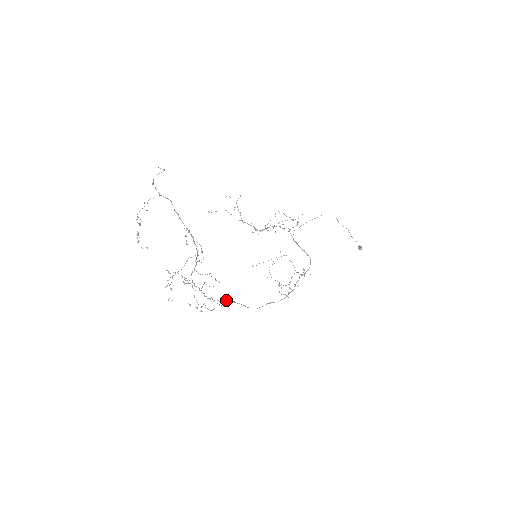
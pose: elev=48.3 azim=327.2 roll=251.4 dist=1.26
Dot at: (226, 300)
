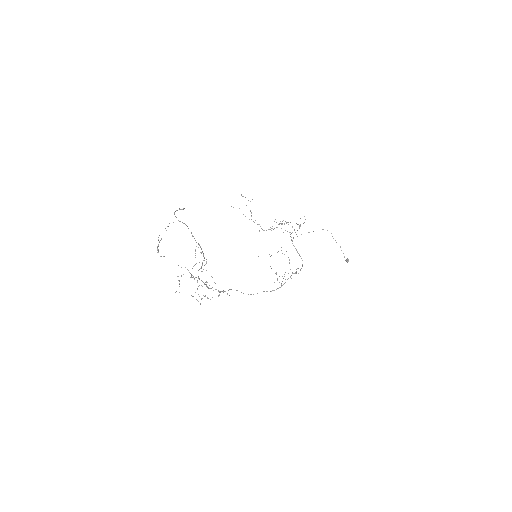
Dot at: occluded
